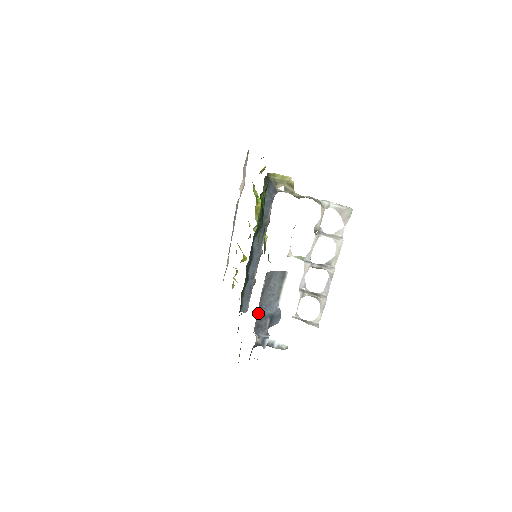
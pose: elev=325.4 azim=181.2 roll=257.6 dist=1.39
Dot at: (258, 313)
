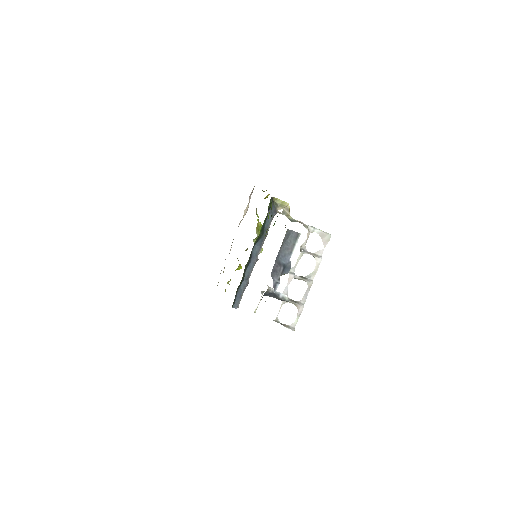
Dot at: (276, 260)
